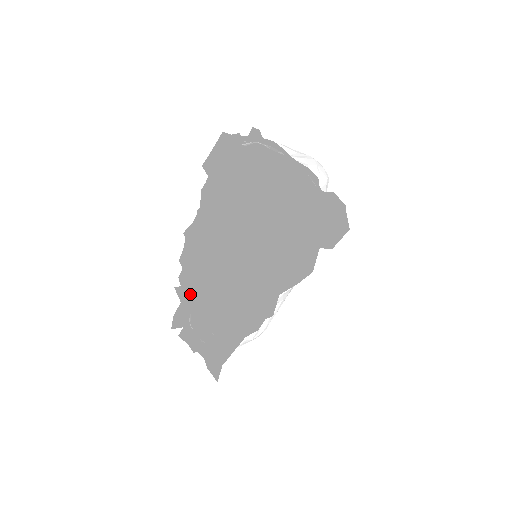
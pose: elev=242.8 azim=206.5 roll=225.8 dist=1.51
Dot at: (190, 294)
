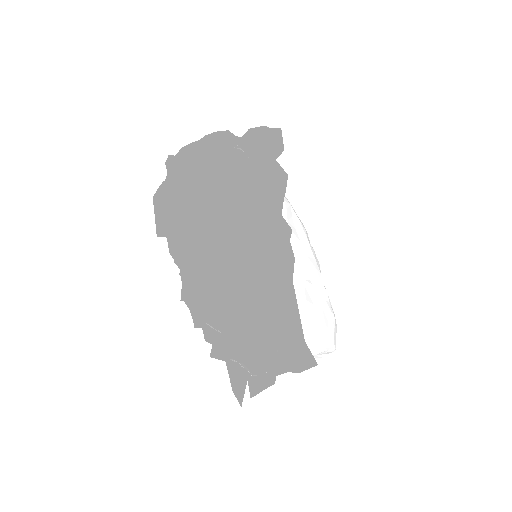
Dot at: (233, 356)
